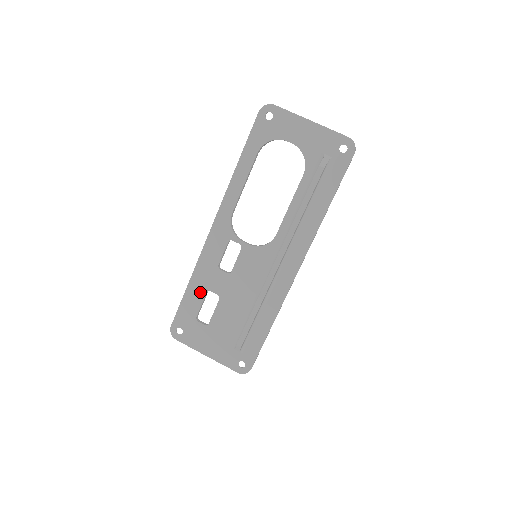
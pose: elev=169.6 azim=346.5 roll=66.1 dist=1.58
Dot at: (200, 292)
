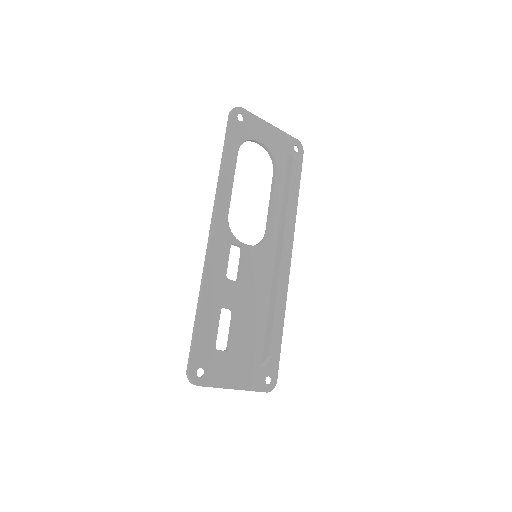
Dot at: (214, 313)
